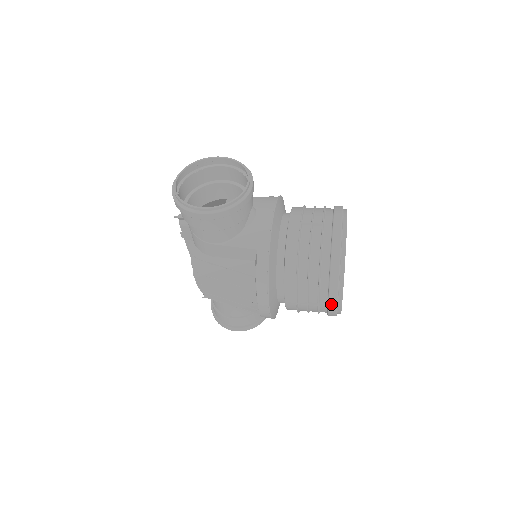
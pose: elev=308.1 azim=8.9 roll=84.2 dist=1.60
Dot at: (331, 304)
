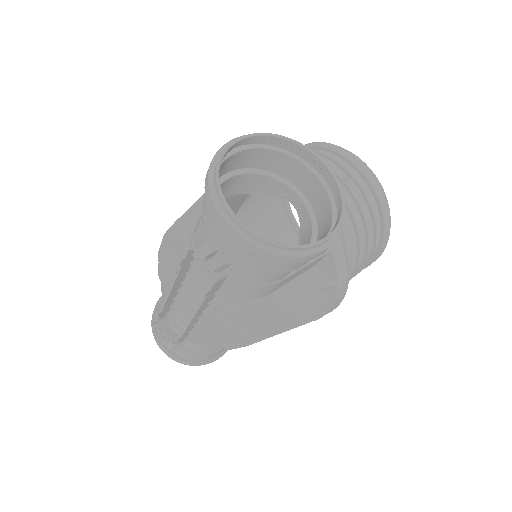
Dot at: occluded
